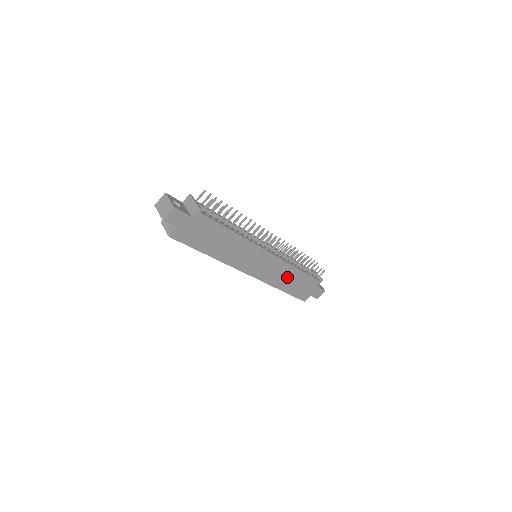
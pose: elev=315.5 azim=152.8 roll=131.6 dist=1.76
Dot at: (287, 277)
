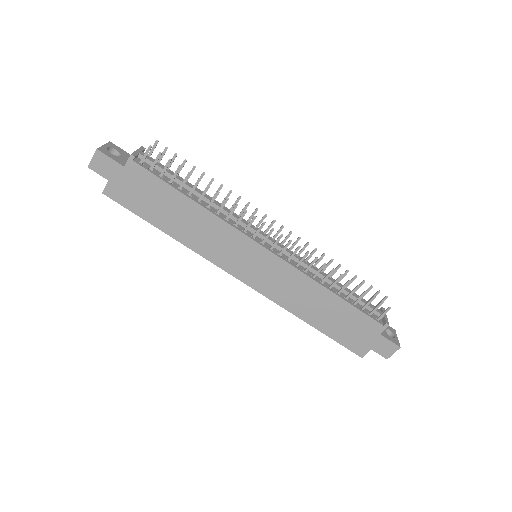
Dot at: (312, 301)
